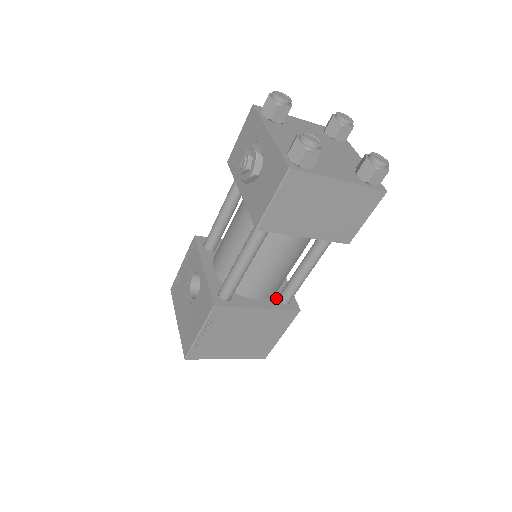
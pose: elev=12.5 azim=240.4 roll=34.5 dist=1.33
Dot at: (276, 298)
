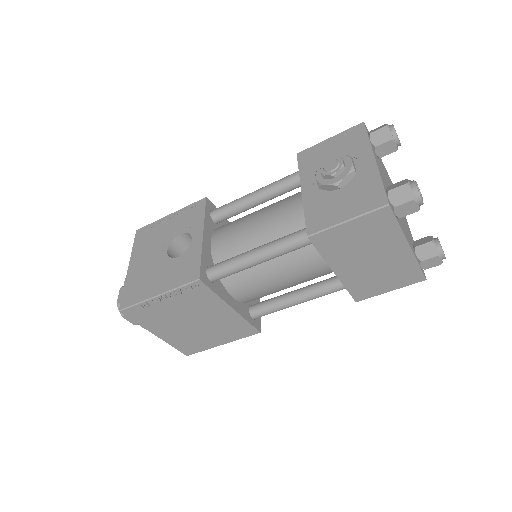
Dot at: (247, 307)
